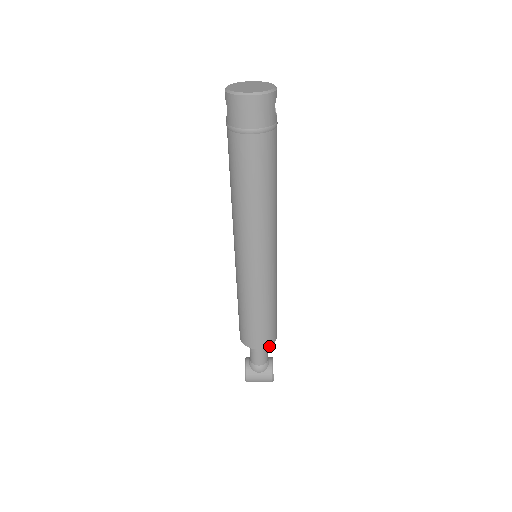
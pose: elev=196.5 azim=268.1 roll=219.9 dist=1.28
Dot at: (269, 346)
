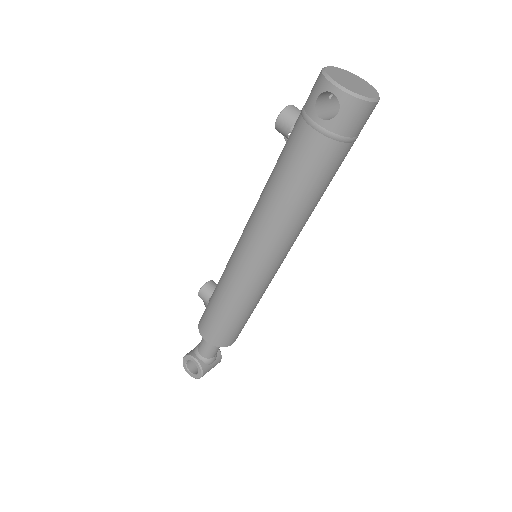
Dot at: occluded
